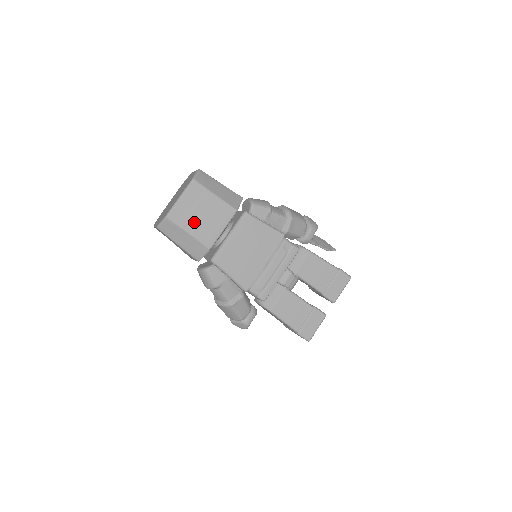
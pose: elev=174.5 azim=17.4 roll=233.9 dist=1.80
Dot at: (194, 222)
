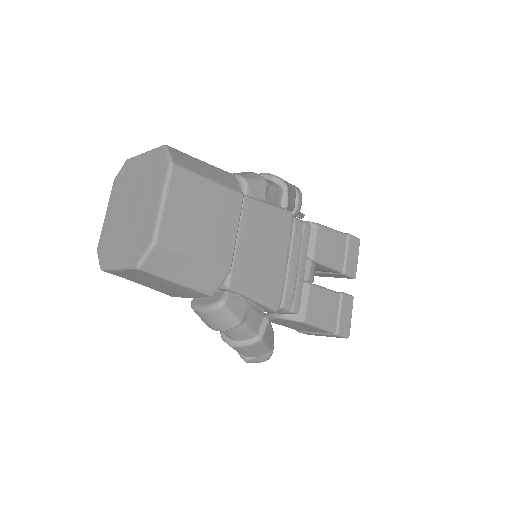
Dot at: (197, 235)
